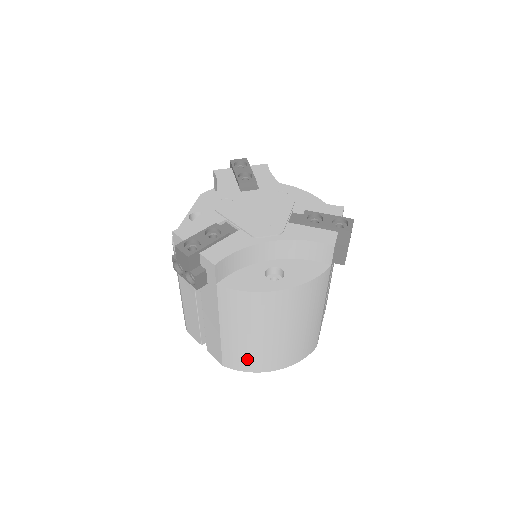
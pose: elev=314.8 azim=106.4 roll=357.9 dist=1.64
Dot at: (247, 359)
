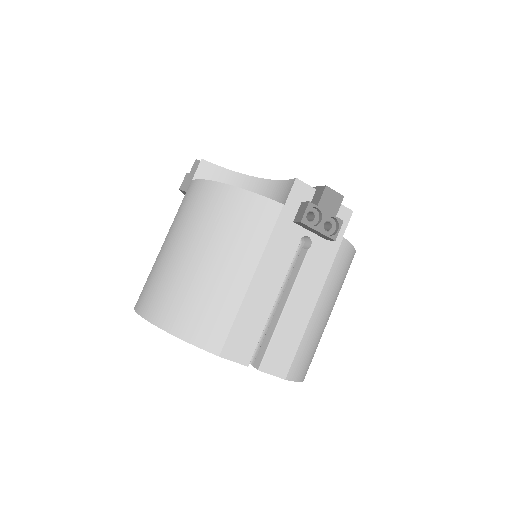
Dot at: (151, 289)
